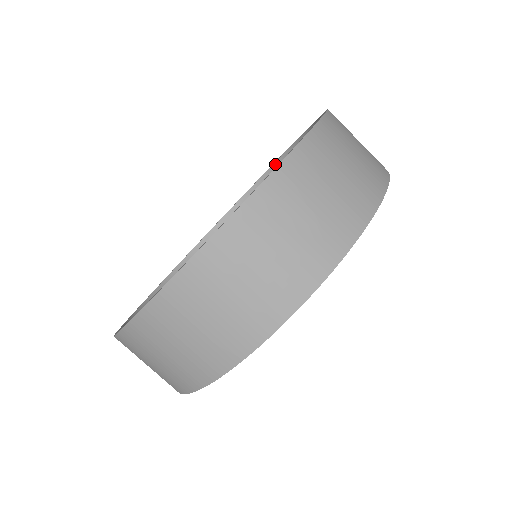
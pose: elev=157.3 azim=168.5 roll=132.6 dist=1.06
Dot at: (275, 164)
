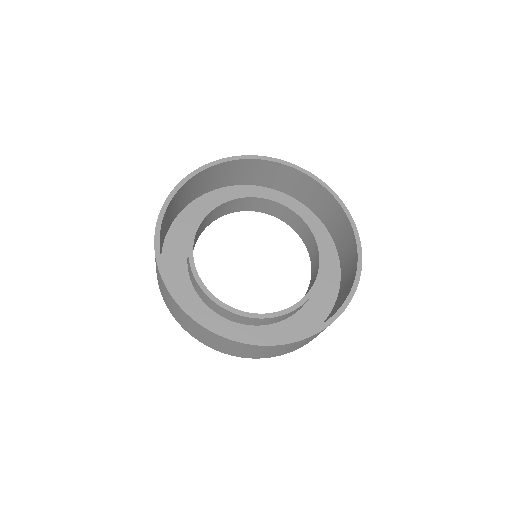
Dot at: (338, 202)
